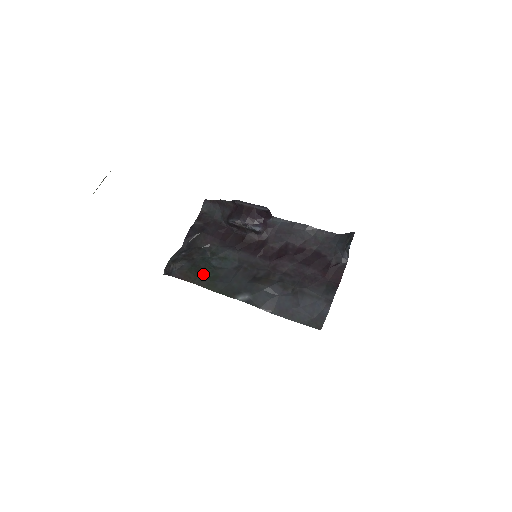
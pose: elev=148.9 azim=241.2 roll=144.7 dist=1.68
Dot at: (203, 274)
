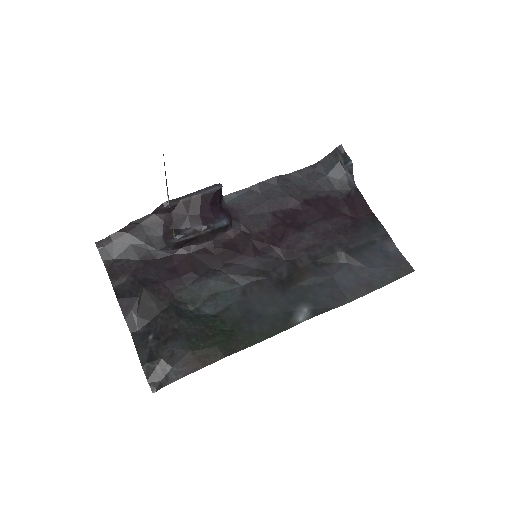
Dot at: (218, 335)
